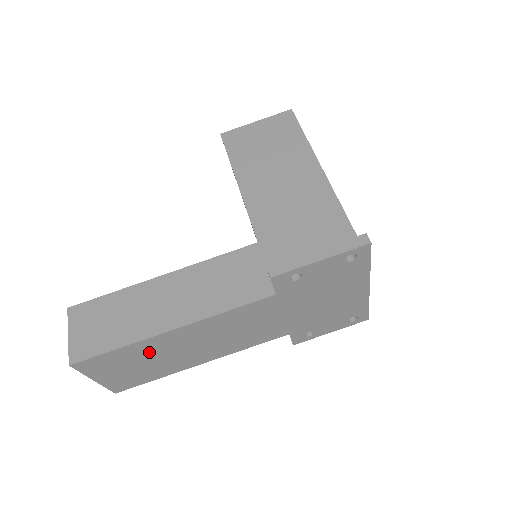
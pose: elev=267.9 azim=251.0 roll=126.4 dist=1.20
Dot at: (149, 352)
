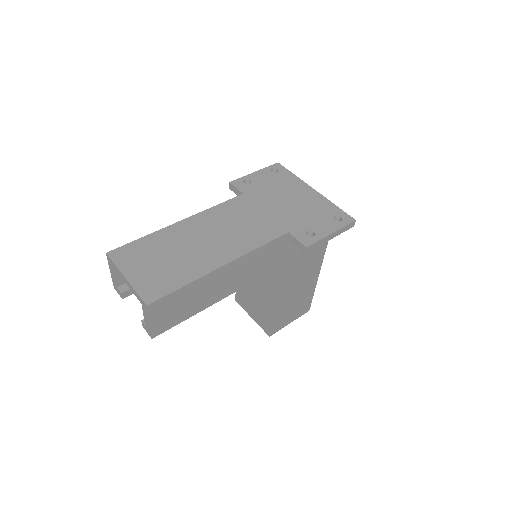
Dot at: (169, 244)
